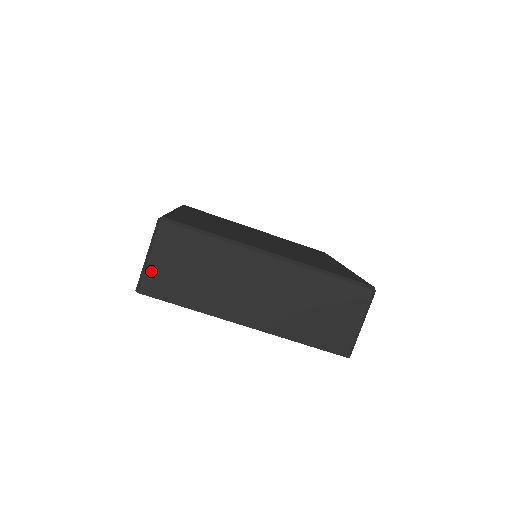
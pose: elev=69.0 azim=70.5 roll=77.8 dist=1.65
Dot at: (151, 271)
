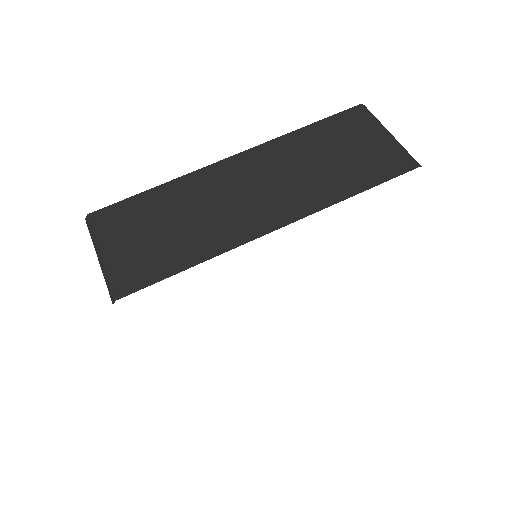
Dot at: (114, 266)
